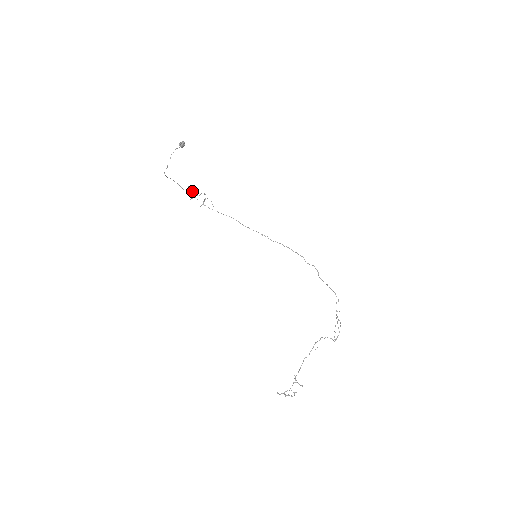
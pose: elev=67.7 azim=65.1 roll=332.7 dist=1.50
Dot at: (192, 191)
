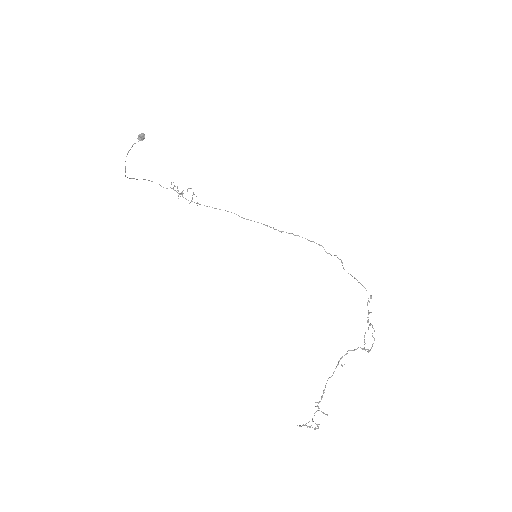
Dot at: (177, 187)
